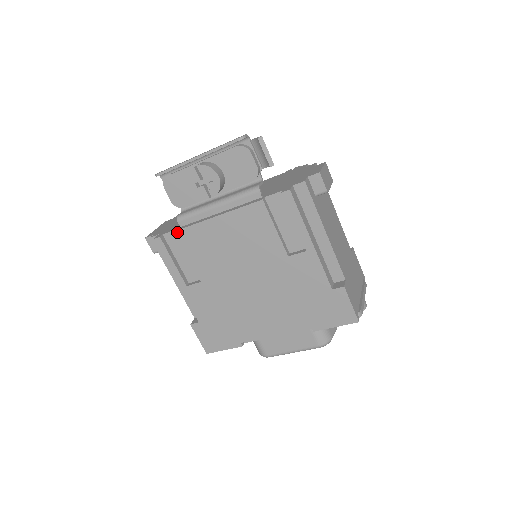
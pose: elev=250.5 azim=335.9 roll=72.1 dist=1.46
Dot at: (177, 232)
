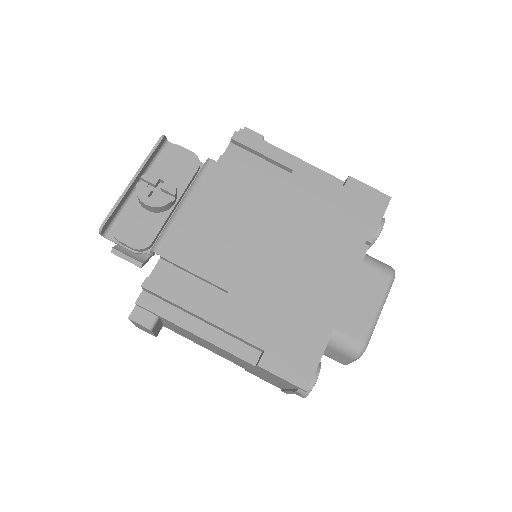
Dot at: (163, 254)
